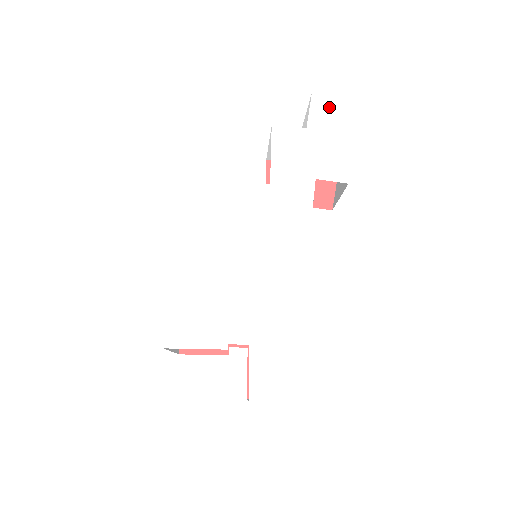
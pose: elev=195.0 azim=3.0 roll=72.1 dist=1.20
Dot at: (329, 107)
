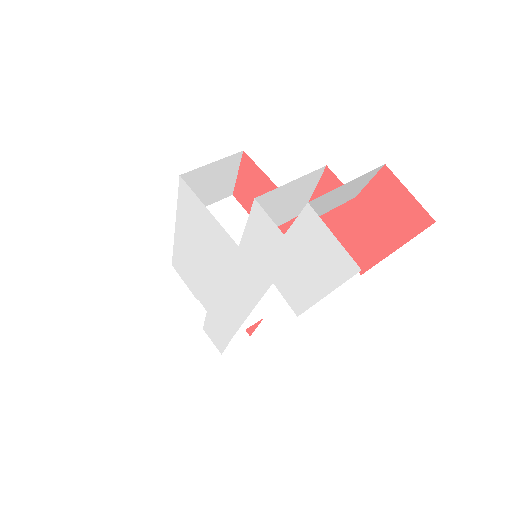
Dot at: (318, 238)
